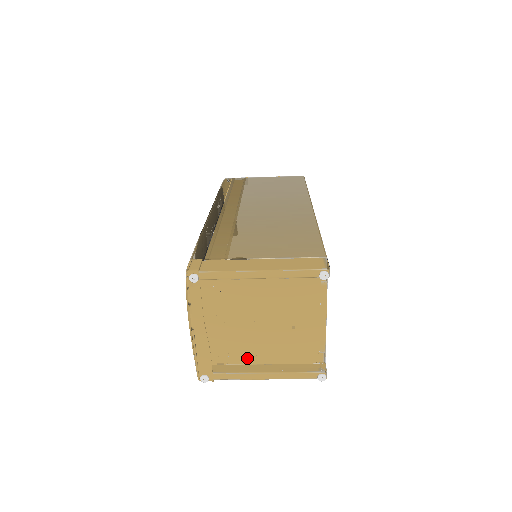
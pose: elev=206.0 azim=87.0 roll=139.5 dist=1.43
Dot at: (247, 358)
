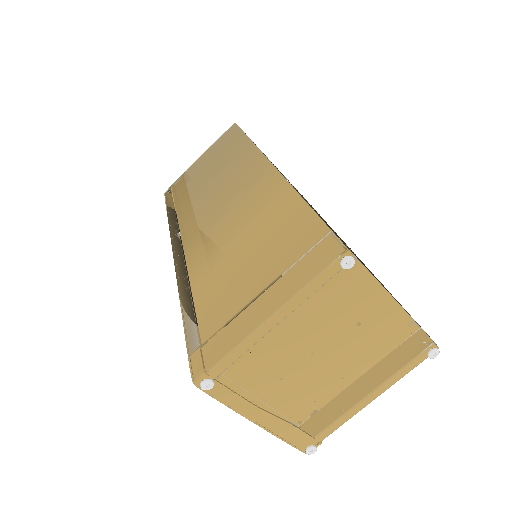
Dot at: (335, 387)
